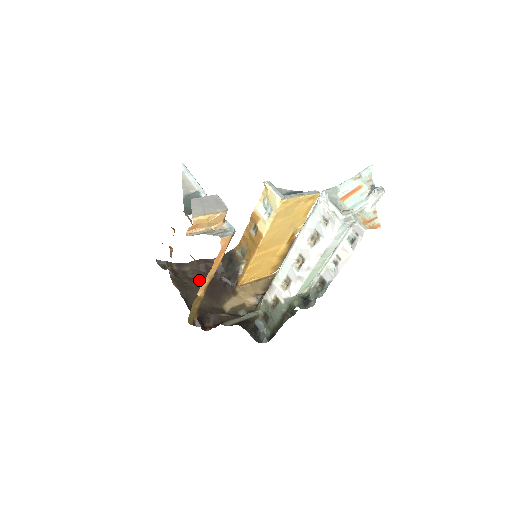
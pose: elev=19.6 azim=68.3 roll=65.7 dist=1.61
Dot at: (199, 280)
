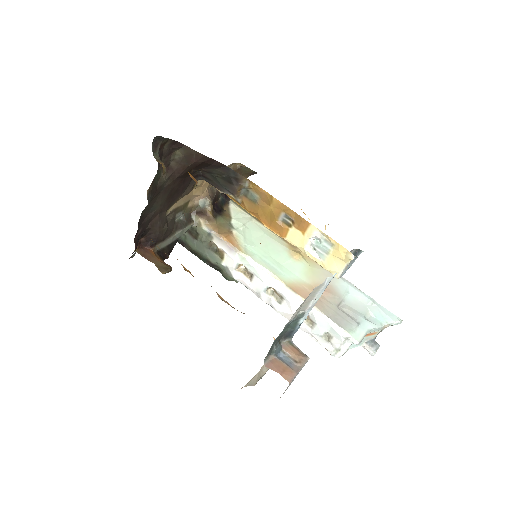
Dot at: (177, 176)
